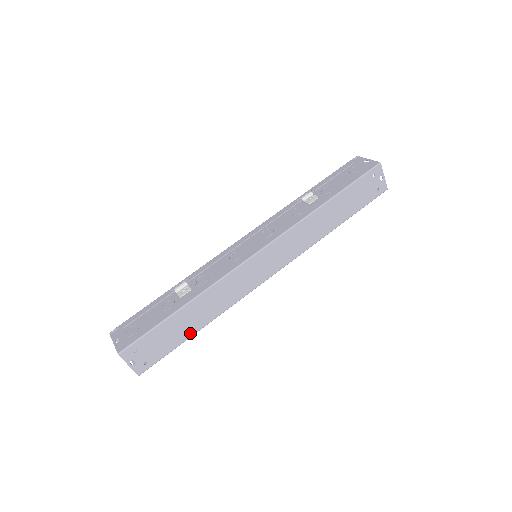
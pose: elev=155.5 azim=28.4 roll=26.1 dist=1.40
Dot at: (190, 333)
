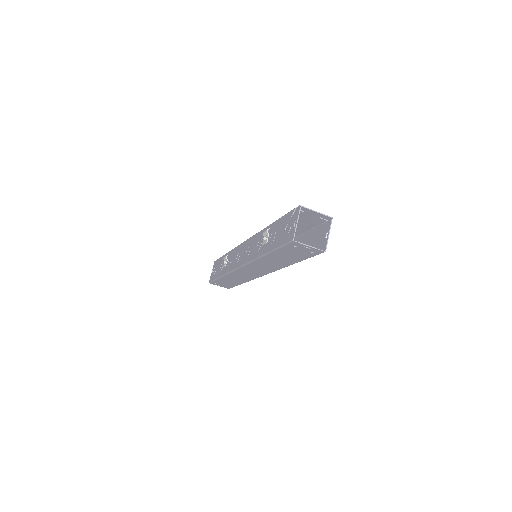
Dot at: (238, 284)
